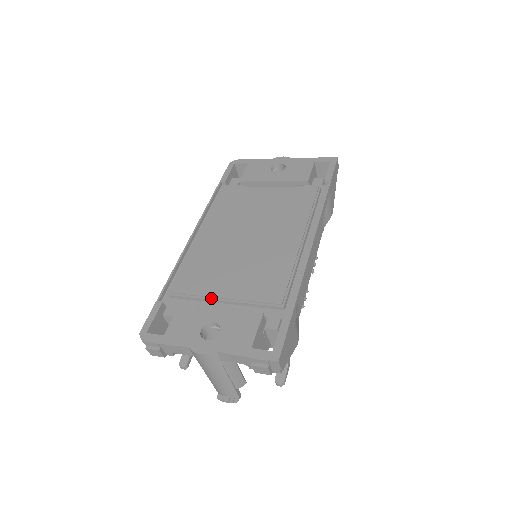
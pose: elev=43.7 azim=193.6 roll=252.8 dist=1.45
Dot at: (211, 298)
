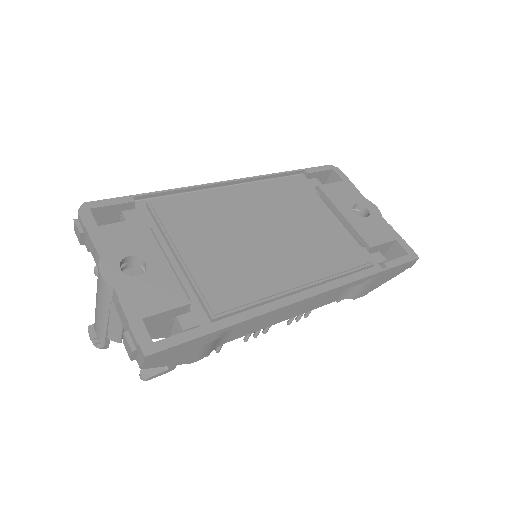
Dot at: (172, 242)
